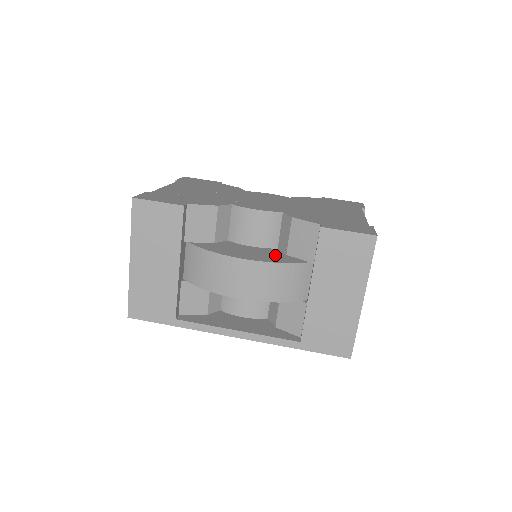
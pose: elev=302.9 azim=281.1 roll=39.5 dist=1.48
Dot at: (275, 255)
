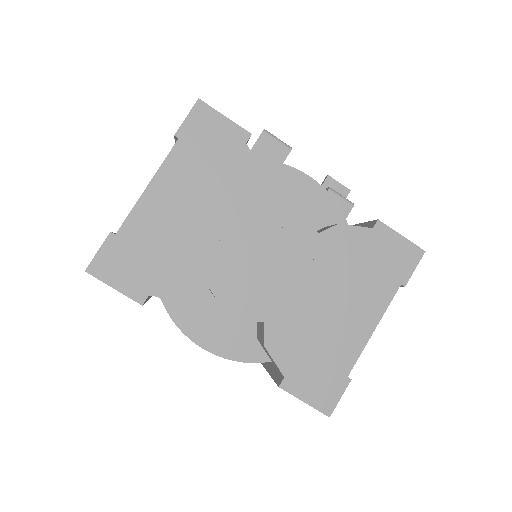
Dot at: (244, 338)
